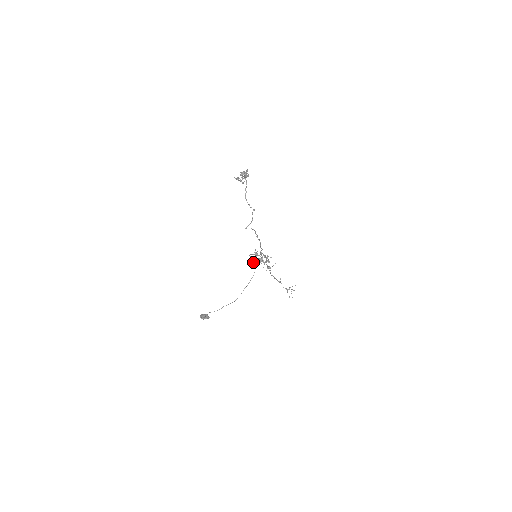
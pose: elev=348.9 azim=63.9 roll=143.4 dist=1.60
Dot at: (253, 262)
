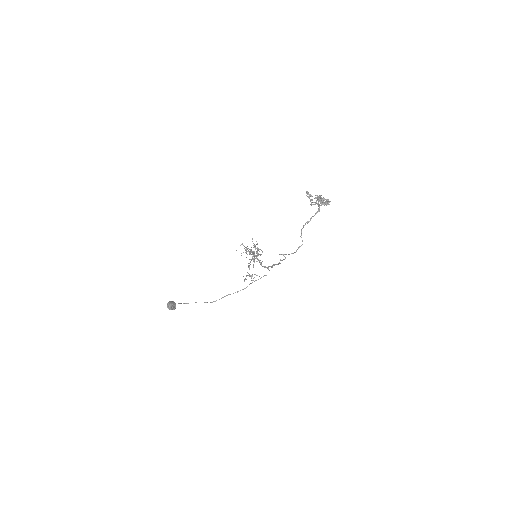
Dot at: occluded
